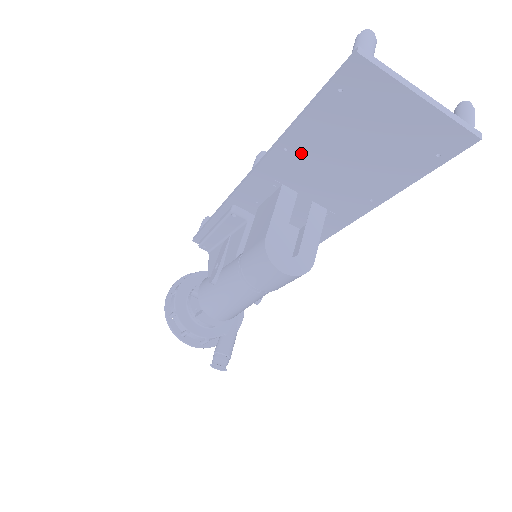
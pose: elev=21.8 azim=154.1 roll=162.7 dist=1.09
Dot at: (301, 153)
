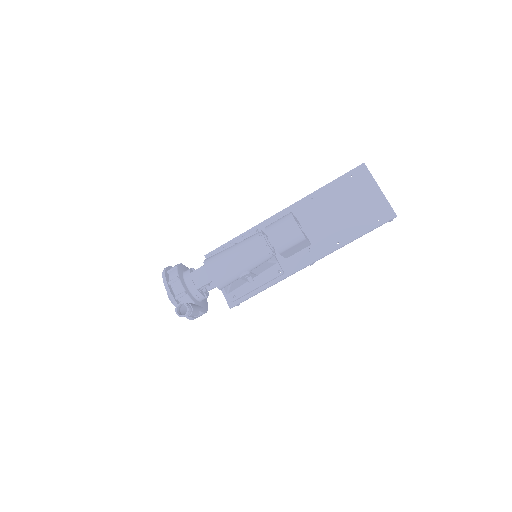
Dot at: (318, 202)
